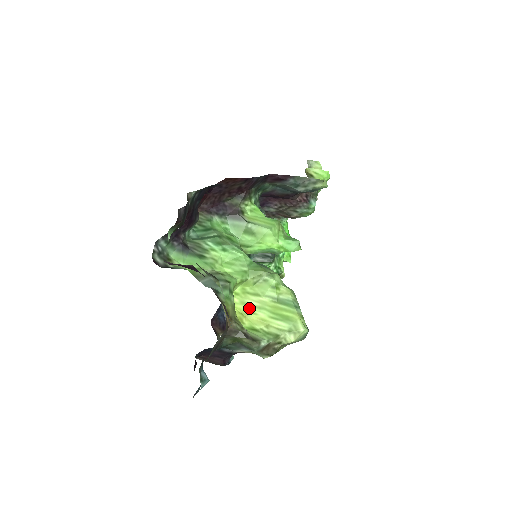
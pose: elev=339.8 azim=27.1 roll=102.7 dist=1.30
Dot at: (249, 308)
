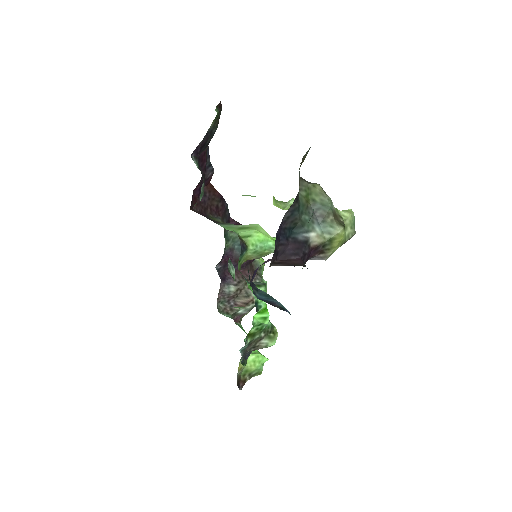
Dot at: occluded
